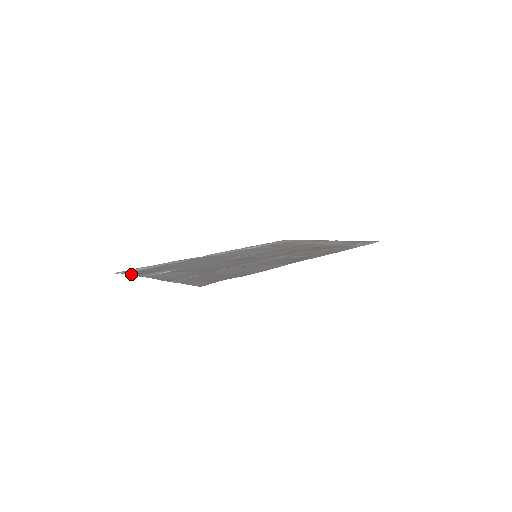
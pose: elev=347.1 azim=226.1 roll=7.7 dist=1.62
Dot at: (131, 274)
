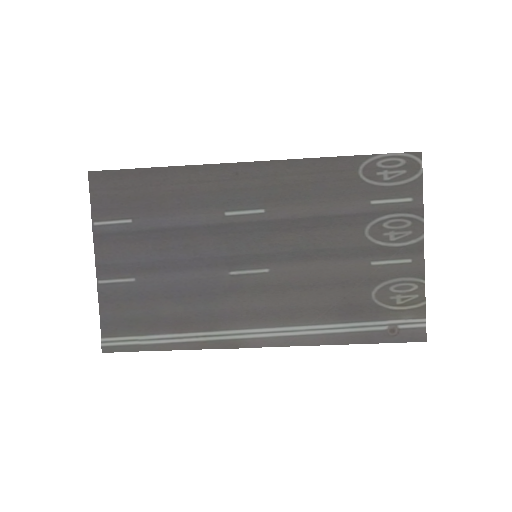
Dot at: (101, 311)
